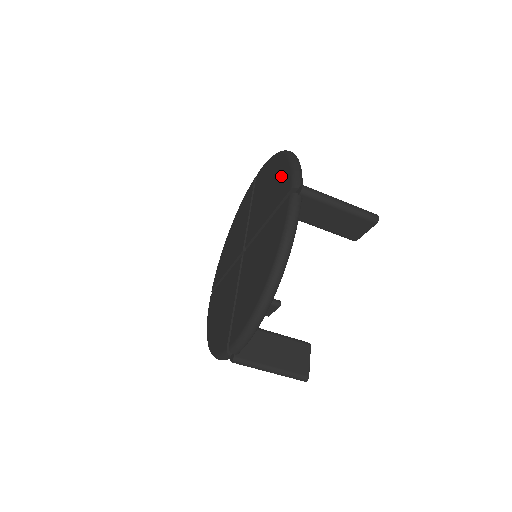
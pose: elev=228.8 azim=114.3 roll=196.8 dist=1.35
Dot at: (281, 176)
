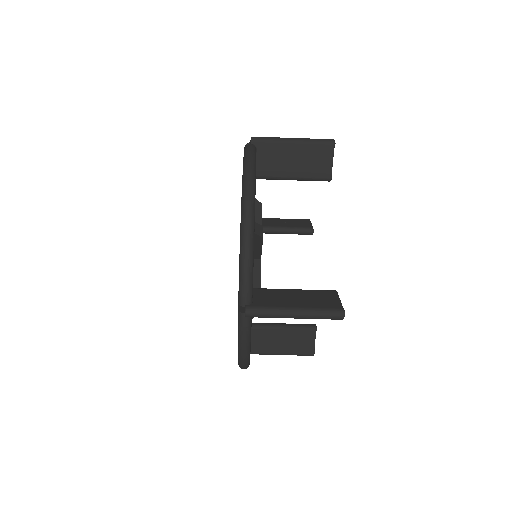
Dot at: occluded
